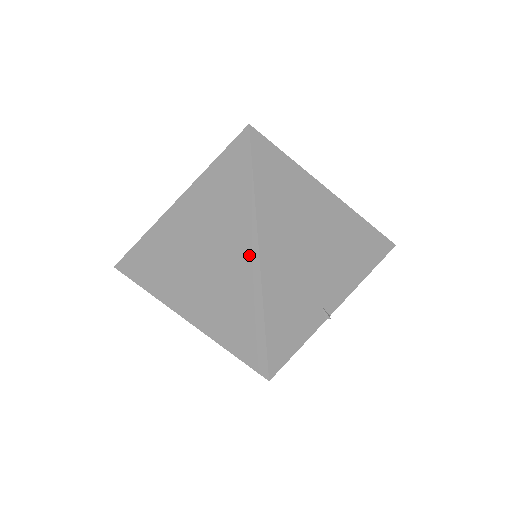
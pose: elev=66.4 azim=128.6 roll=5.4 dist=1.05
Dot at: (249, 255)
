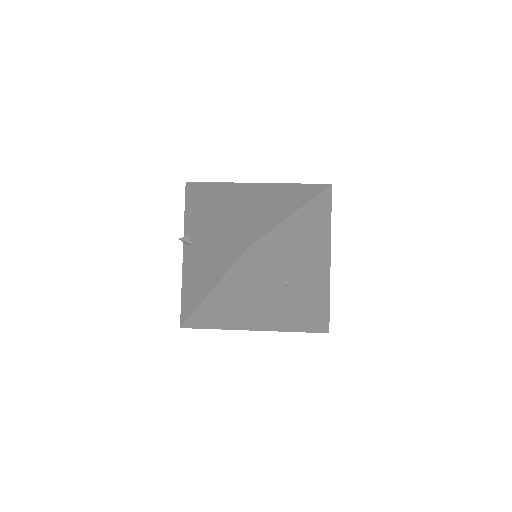
Dot at: (288, 210)
